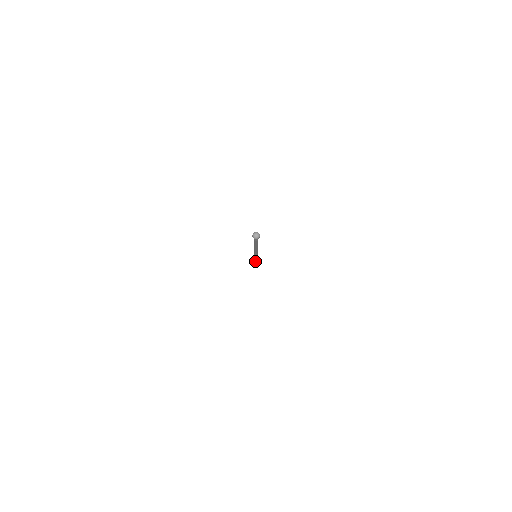
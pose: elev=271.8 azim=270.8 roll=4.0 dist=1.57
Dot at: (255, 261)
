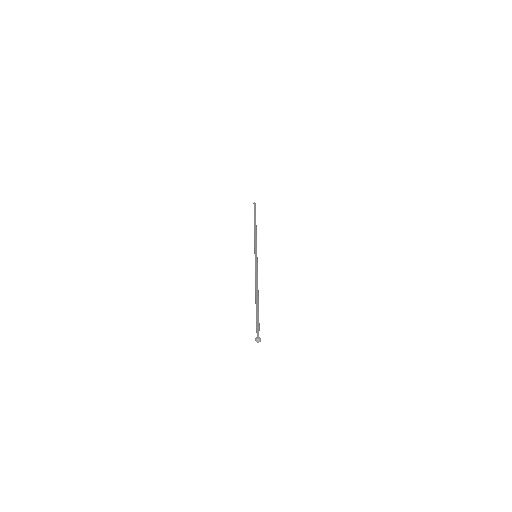
Dot at: (254, 237)
